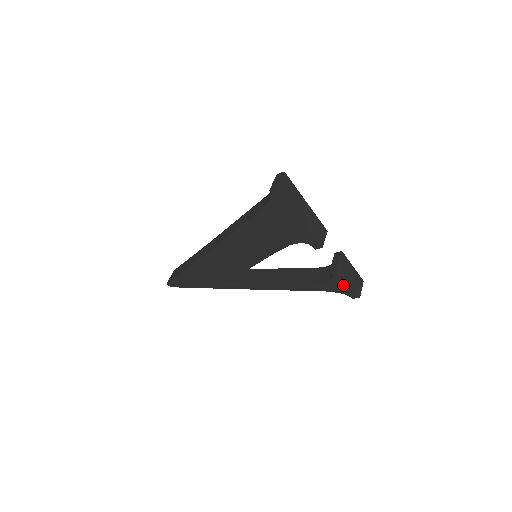
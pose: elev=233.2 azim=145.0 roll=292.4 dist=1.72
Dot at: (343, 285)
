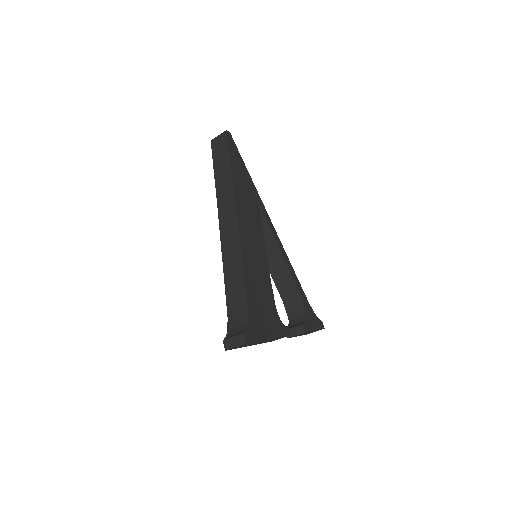
Dot at: occluded
